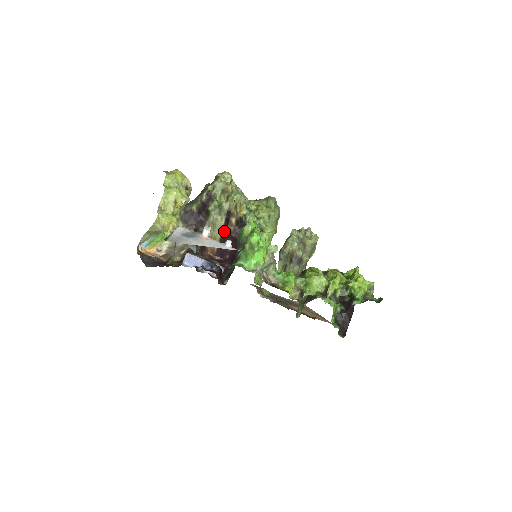
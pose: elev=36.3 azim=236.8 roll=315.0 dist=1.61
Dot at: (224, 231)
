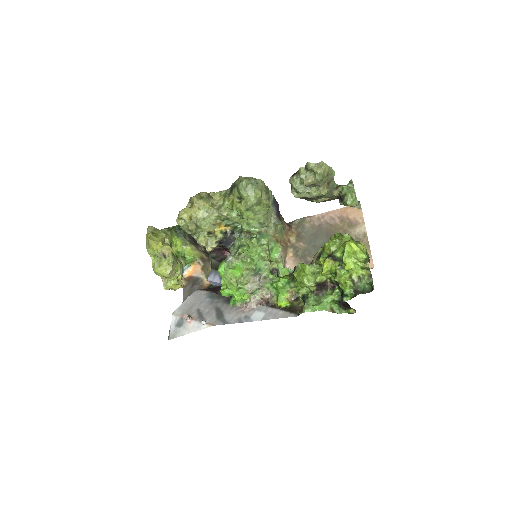
Dot at: occluded
